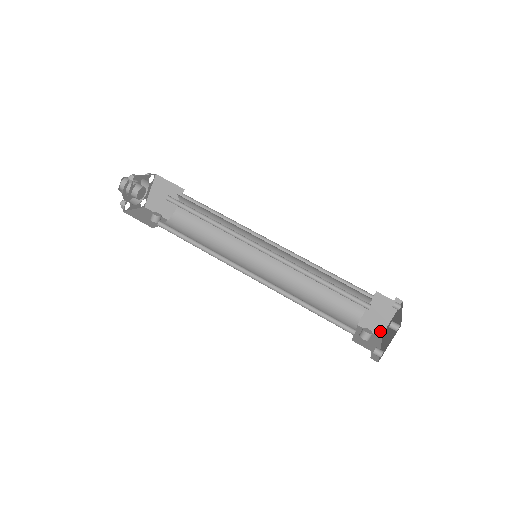
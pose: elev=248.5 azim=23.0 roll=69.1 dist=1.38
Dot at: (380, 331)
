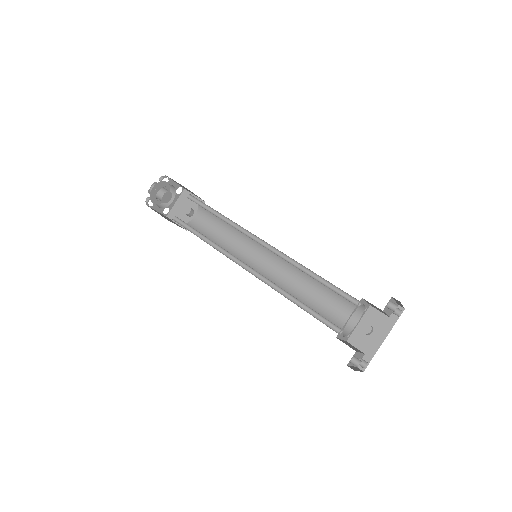
Dot at: (394, 313)
